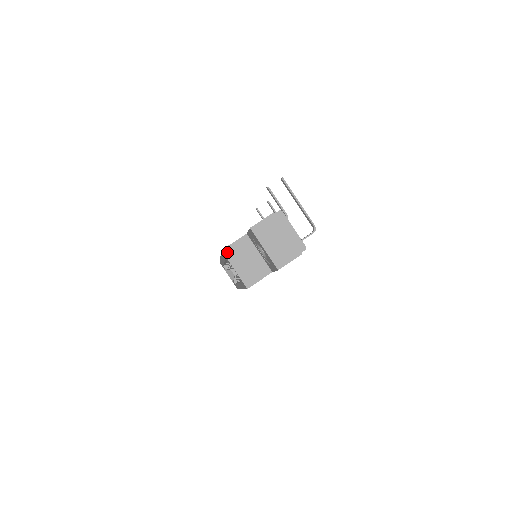
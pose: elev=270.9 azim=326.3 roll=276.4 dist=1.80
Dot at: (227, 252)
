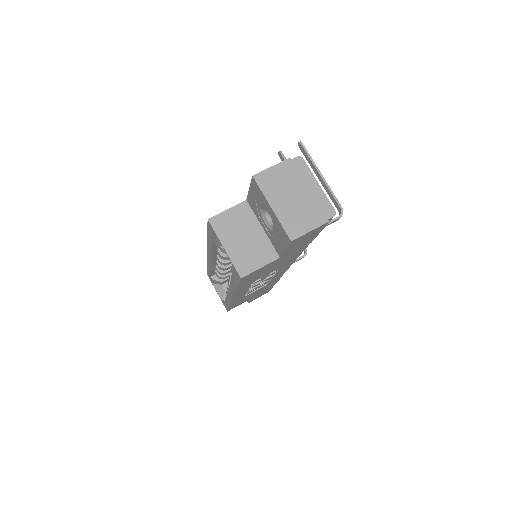
Dot at: (215, 223)
